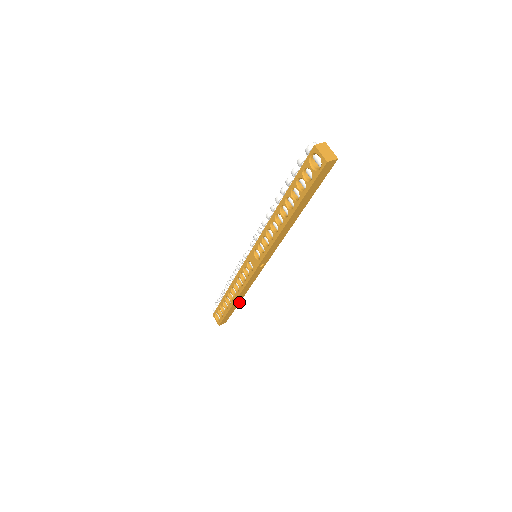
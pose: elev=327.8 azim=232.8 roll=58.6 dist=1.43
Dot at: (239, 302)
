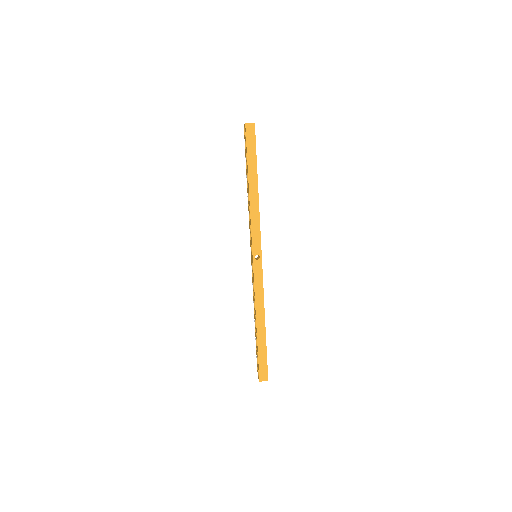
Dot at: (265, 332)
